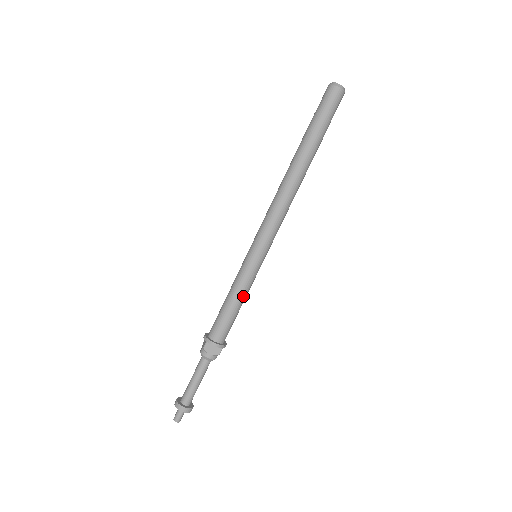
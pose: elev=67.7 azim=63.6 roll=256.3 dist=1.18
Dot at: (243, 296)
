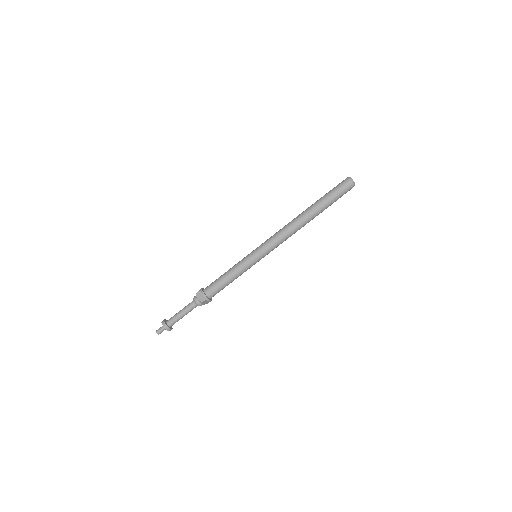
Dot at: (235, 274)
